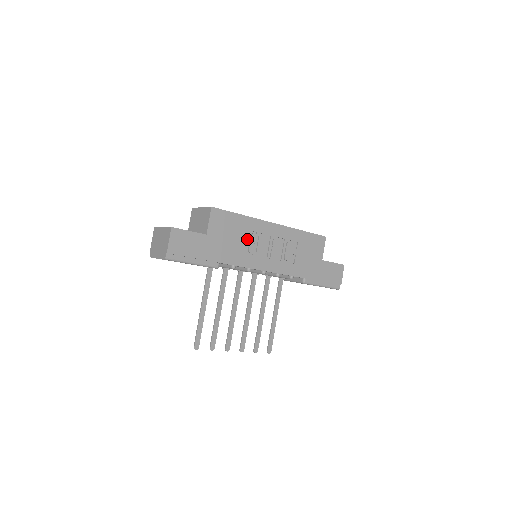
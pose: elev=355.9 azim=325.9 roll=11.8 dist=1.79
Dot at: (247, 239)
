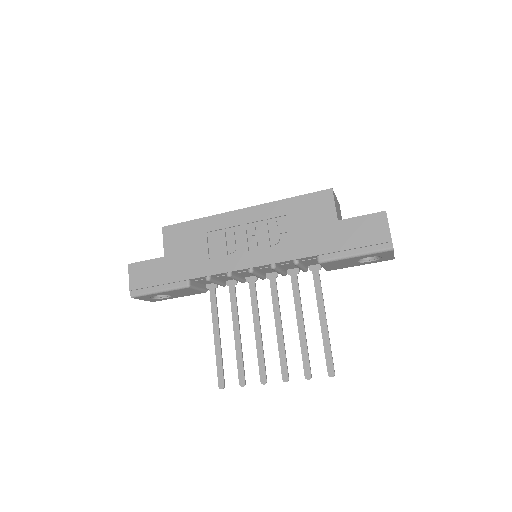
Dot at: (214, 241)
